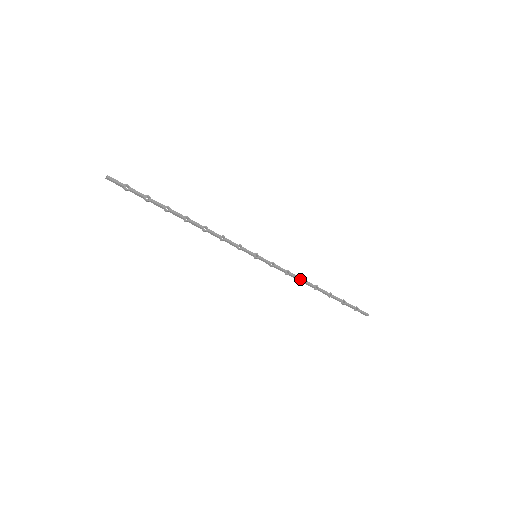
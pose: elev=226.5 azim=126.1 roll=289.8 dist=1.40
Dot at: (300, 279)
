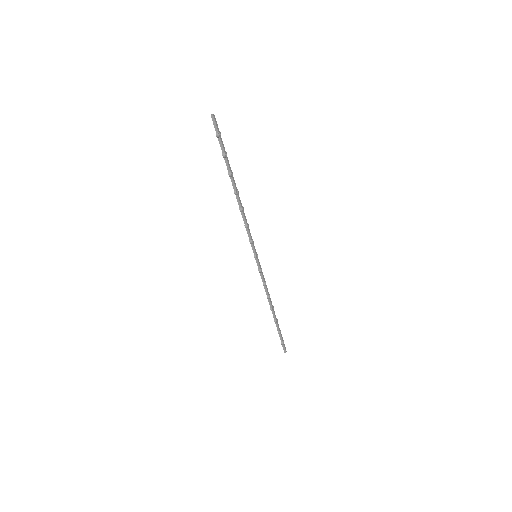
Dot at: (269, 295)
